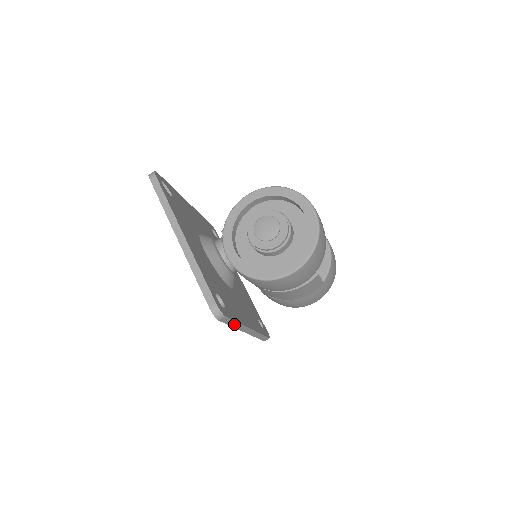
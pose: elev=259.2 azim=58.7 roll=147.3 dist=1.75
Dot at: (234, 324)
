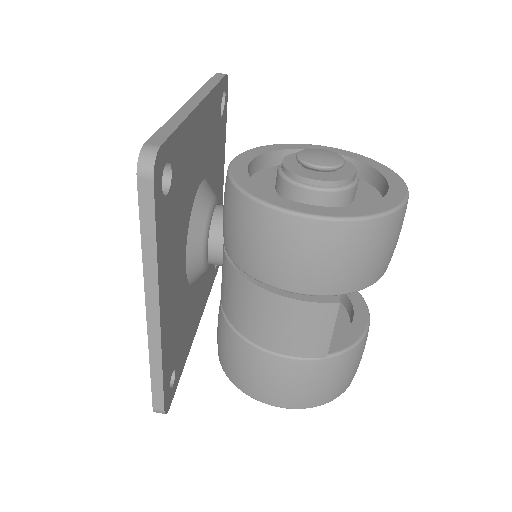
Dot at: (149, 244)
